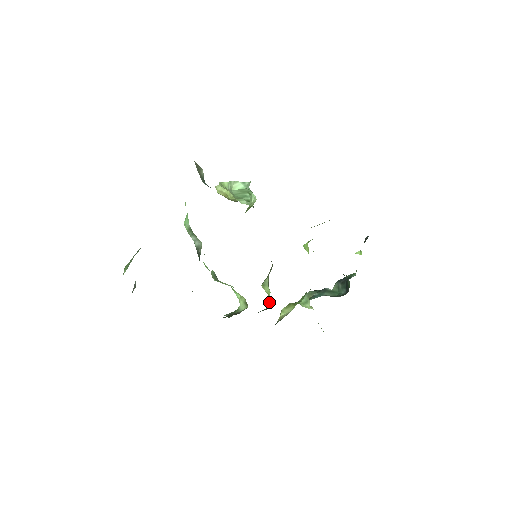
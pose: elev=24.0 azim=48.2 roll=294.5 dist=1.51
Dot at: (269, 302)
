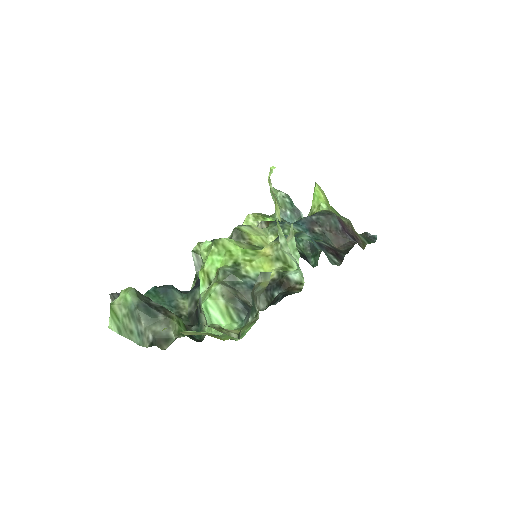
Dot at: occluded
